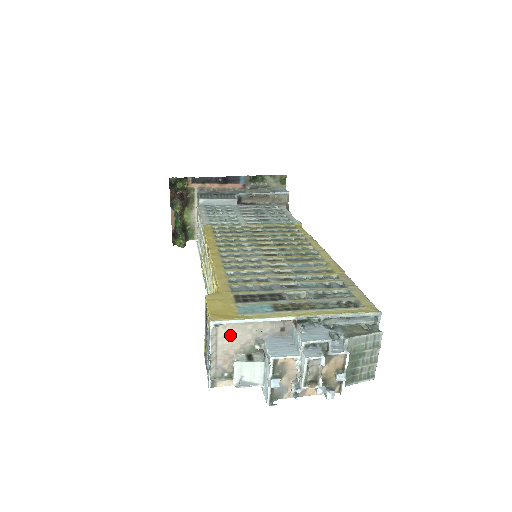
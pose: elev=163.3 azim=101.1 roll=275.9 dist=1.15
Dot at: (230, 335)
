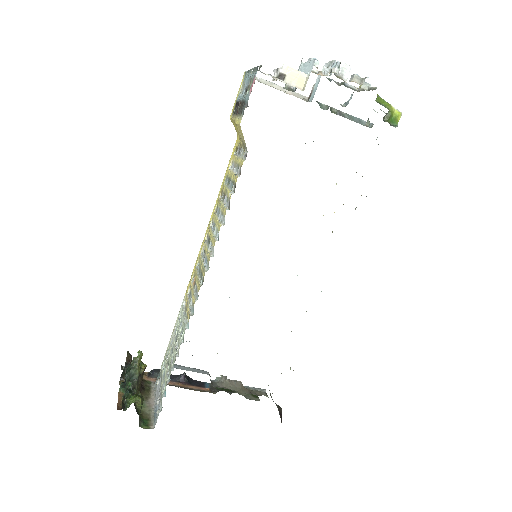
Dot at: occluded
